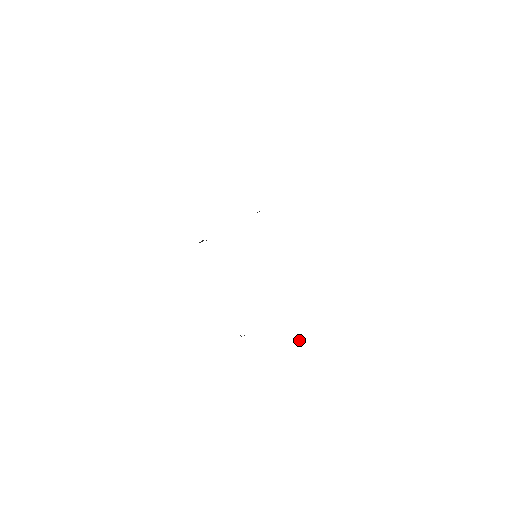
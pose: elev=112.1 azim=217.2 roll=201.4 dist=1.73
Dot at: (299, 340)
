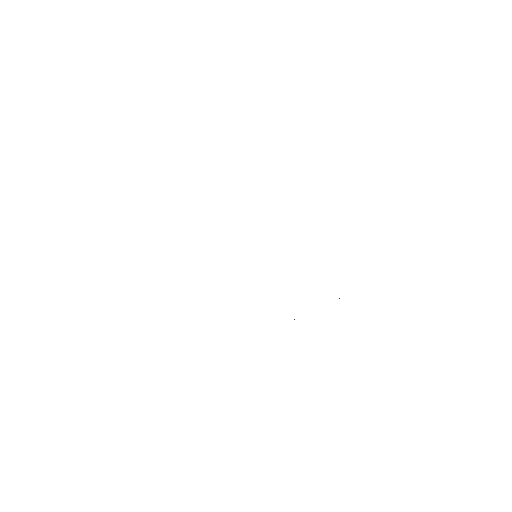
Dot at: occluded
